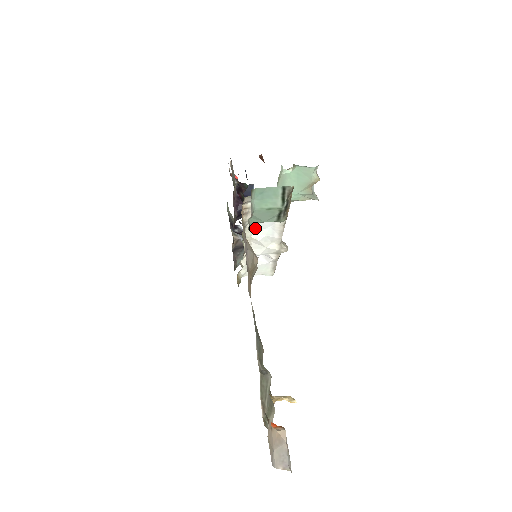
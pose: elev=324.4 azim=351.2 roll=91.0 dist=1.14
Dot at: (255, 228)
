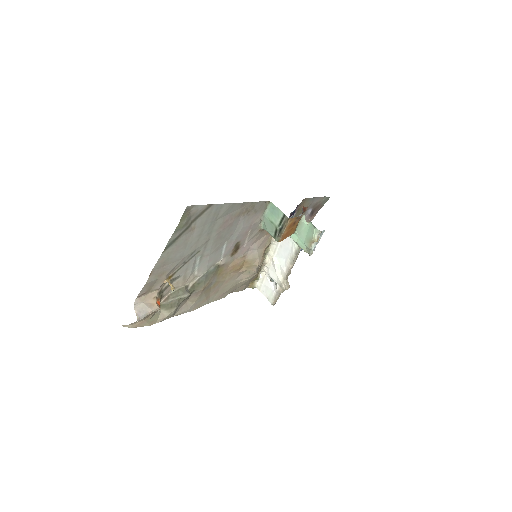
Dot at: (277, 252)
